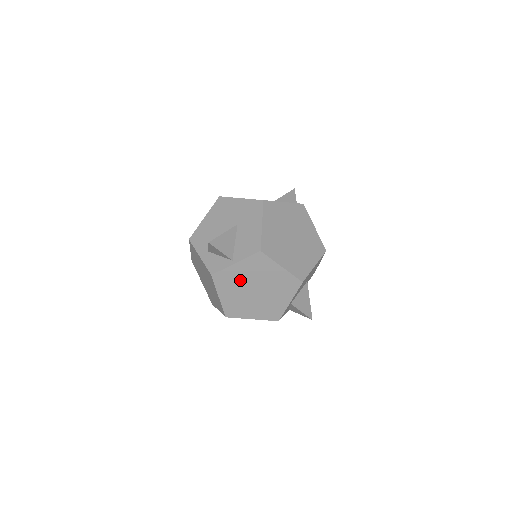
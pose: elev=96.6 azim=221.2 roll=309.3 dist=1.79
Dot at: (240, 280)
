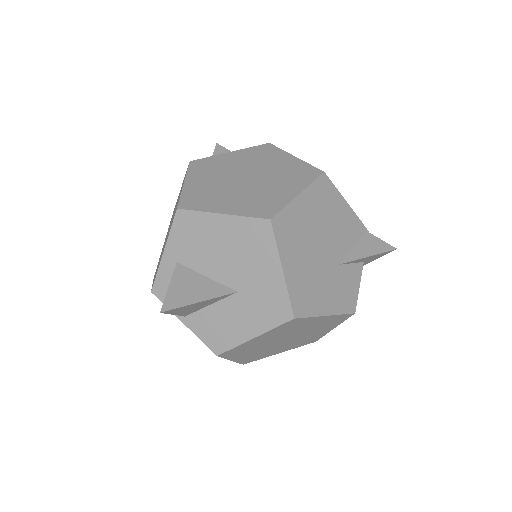
Dot at: occluded
